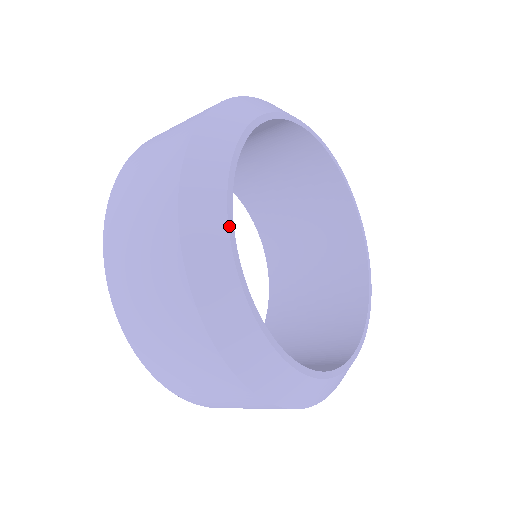
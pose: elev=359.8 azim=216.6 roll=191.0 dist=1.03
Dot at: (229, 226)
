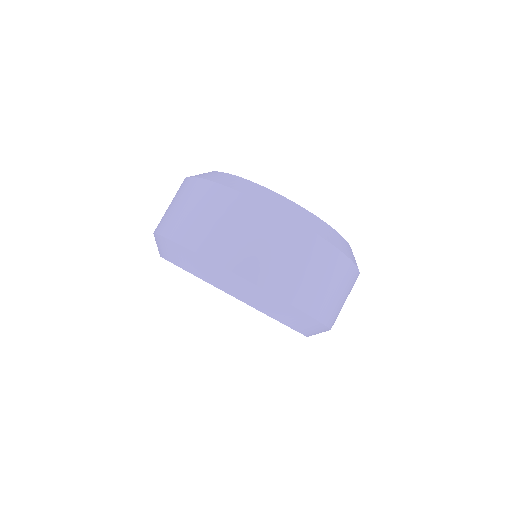
Dot at: (313, 214)
